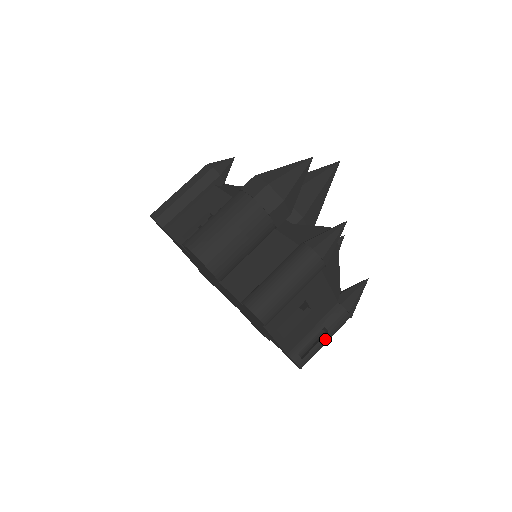
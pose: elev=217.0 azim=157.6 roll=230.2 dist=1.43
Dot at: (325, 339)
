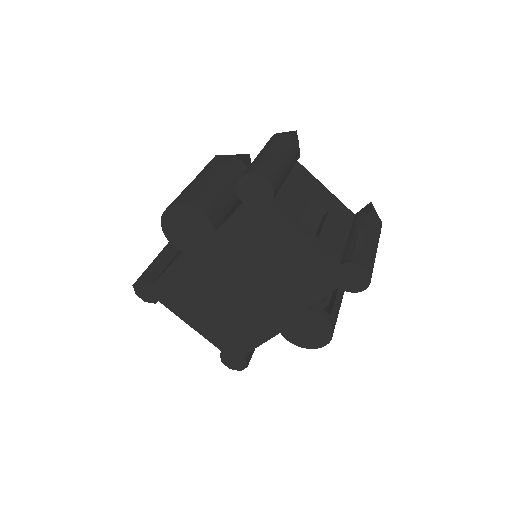
Dot at: (369, 239)
